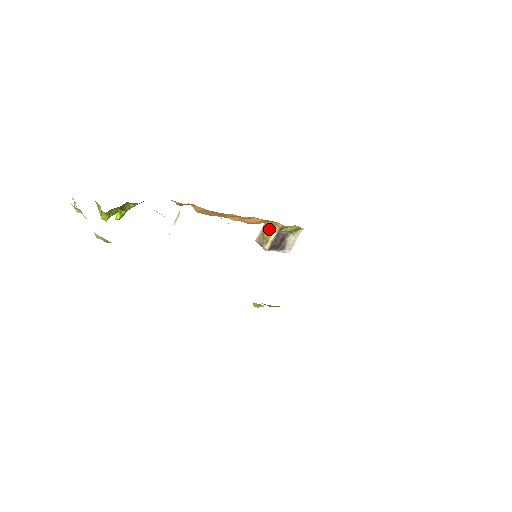
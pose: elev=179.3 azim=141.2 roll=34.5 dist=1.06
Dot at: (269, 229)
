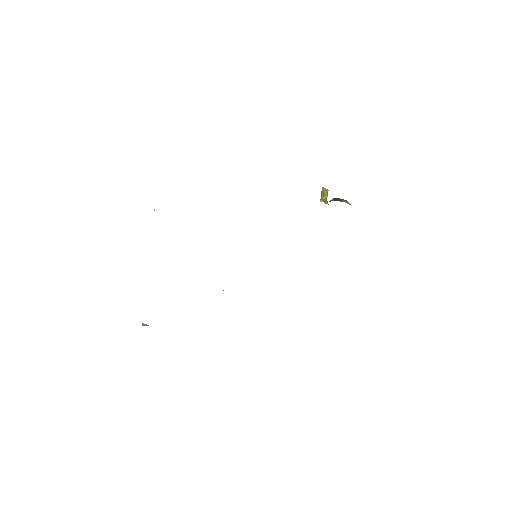
Dot at: (324, 199)
